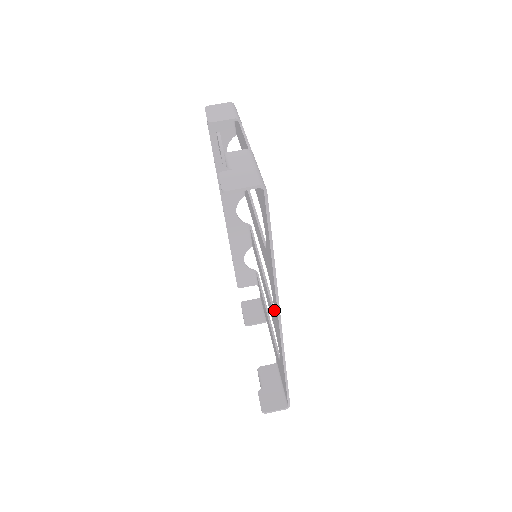
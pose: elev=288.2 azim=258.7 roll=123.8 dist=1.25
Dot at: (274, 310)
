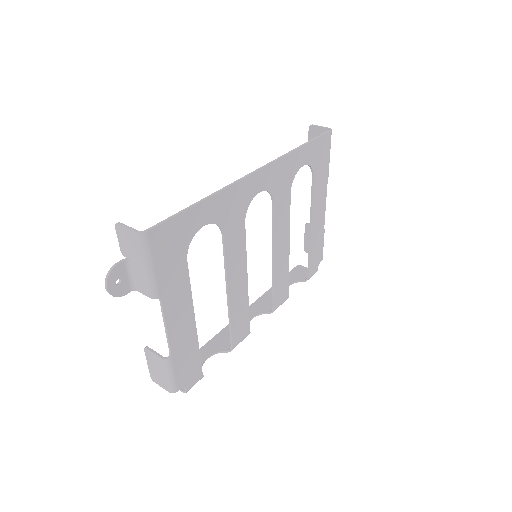
Dot at: (252, 195)
